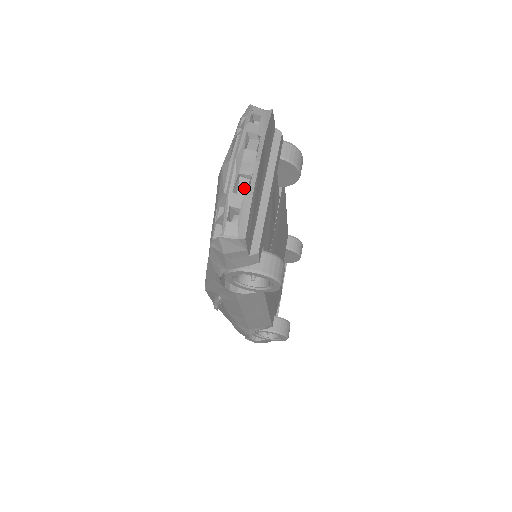
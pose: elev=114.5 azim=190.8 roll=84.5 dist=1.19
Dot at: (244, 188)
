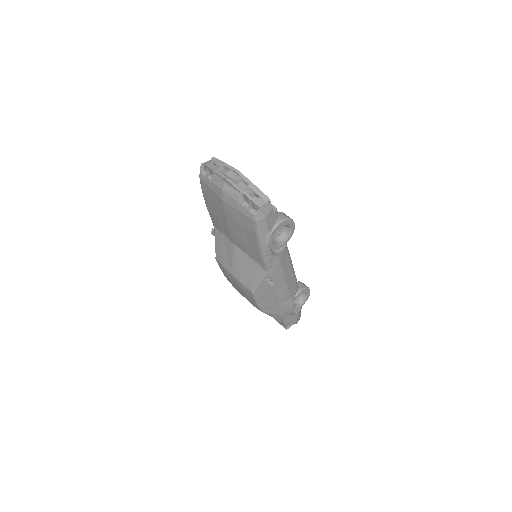
Dot at: (244, 186)
